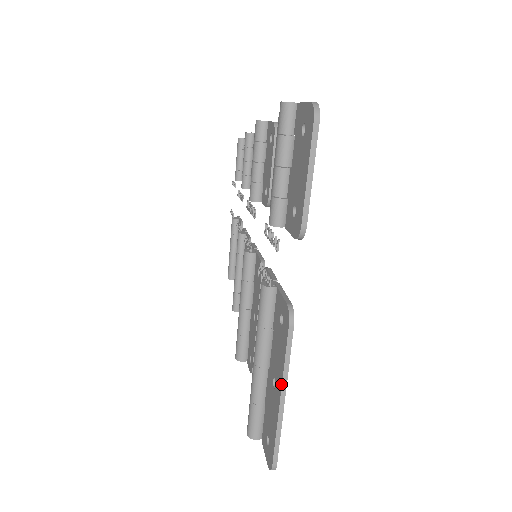
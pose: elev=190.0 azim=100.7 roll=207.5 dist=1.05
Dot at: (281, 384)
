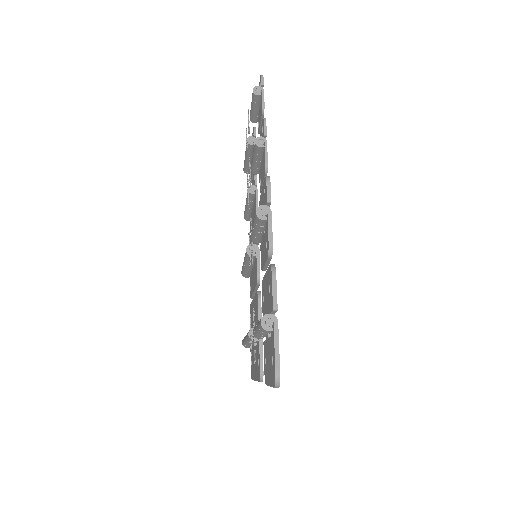
Dot at: (256, 380)
